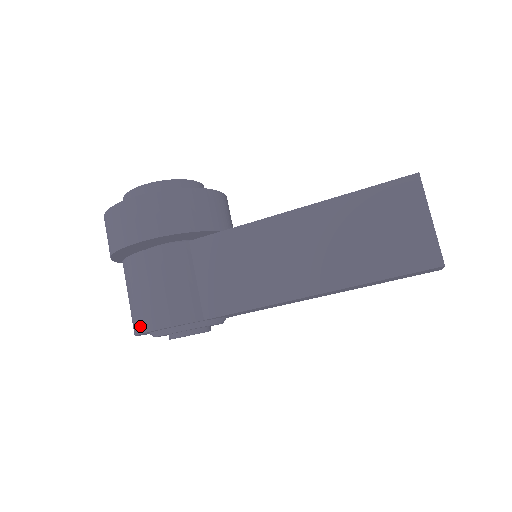
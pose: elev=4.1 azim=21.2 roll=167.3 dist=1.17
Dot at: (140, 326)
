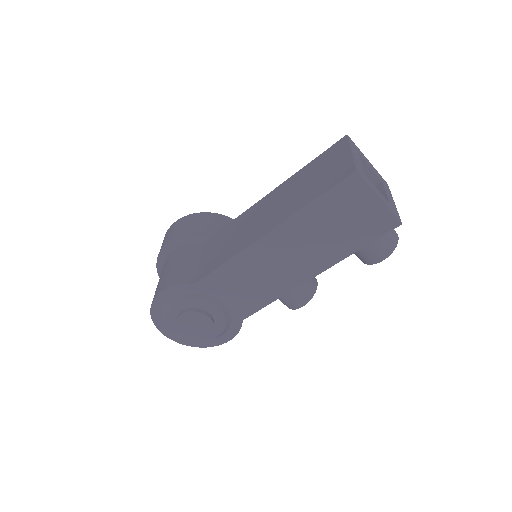
Dot at: occluded
